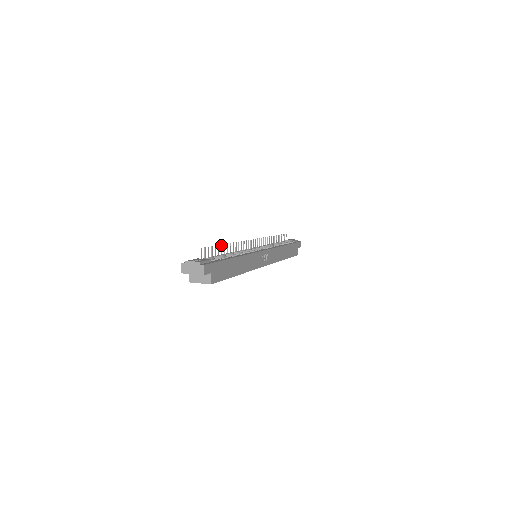
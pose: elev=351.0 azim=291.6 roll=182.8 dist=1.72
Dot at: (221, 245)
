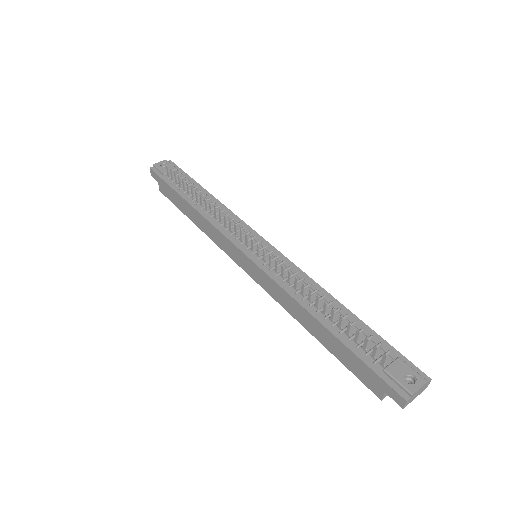
Dot at: (334, 311)
